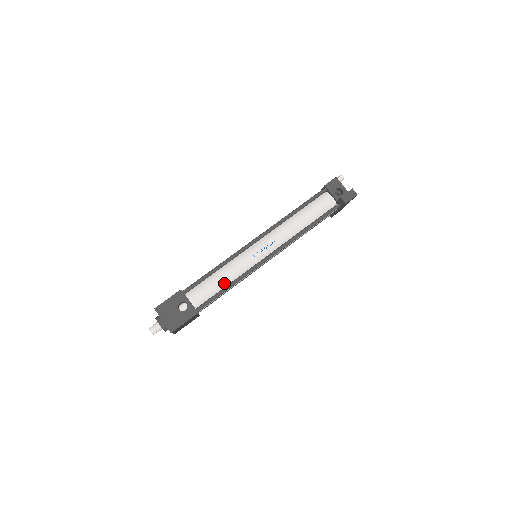
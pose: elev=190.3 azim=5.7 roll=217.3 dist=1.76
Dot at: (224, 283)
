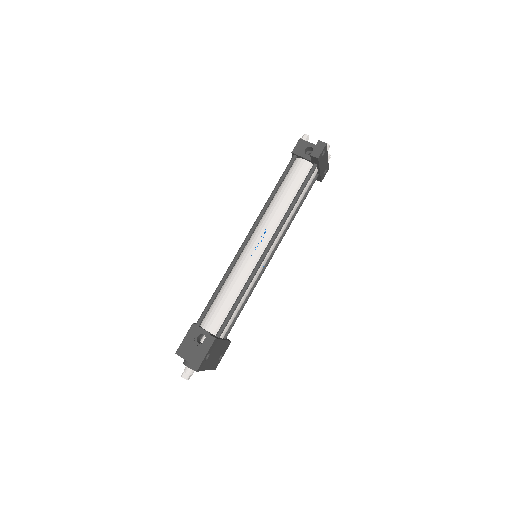
Dot at: (233, 297)
